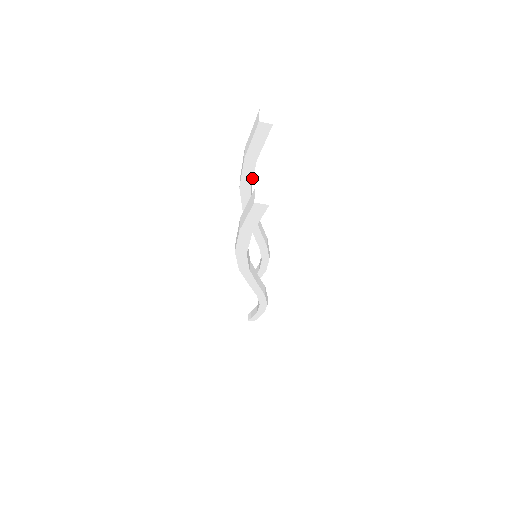
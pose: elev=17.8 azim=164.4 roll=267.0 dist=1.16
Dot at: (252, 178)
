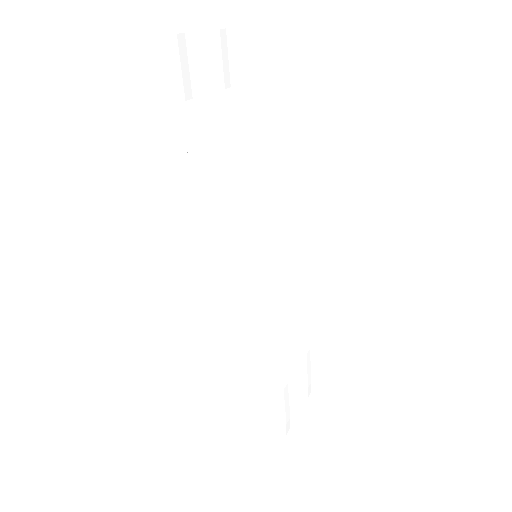
Dot at: (230, 121)
